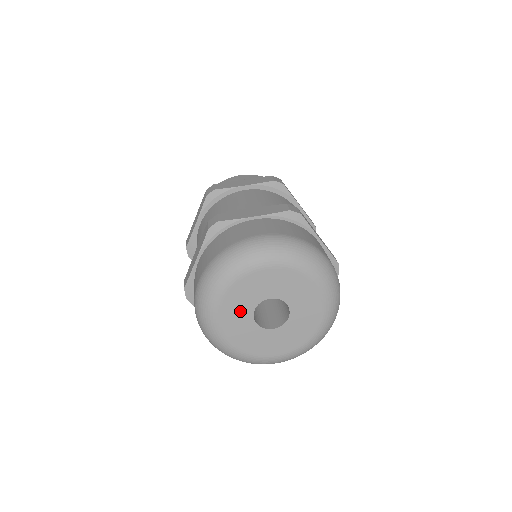
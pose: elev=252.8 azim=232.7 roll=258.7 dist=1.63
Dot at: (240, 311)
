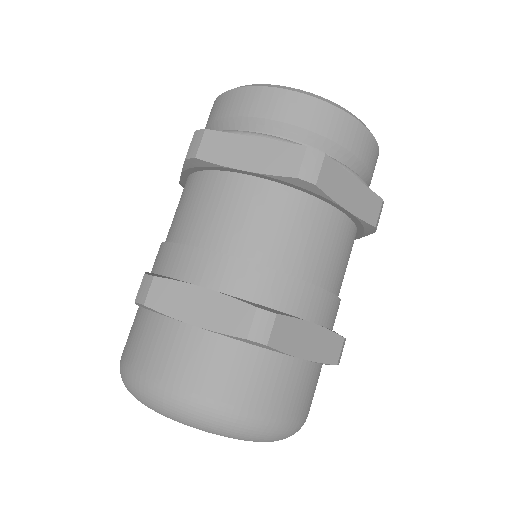
Dot at: occluded
